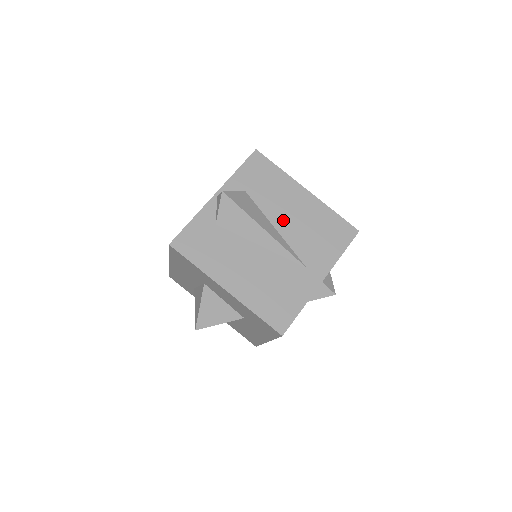
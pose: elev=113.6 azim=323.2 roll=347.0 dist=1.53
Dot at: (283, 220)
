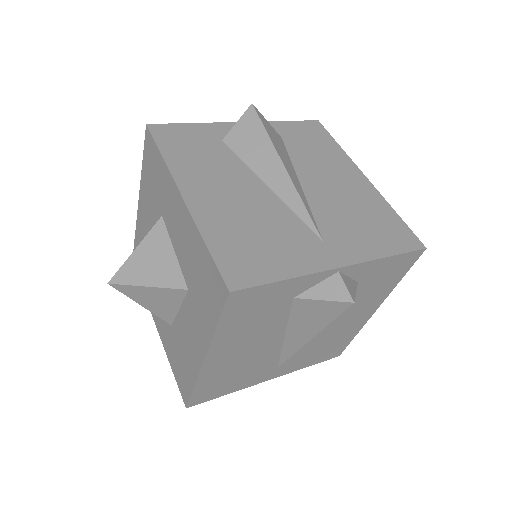
Dot at: (316, 182)
